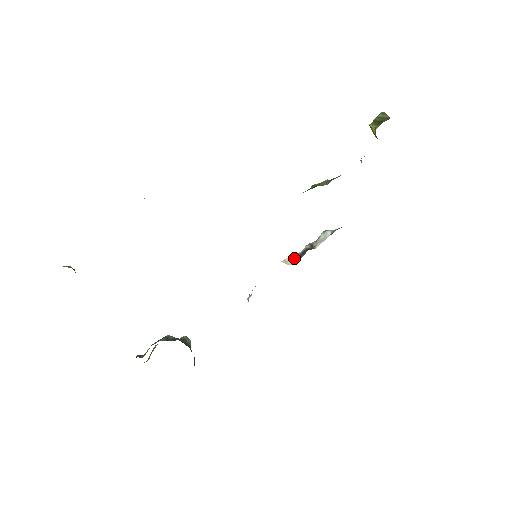
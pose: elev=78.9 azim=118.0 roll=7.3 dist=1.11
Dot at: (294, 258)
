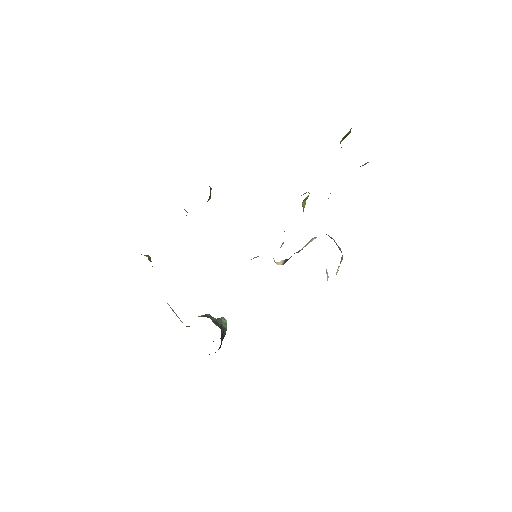
Dot at: (287, 260)
